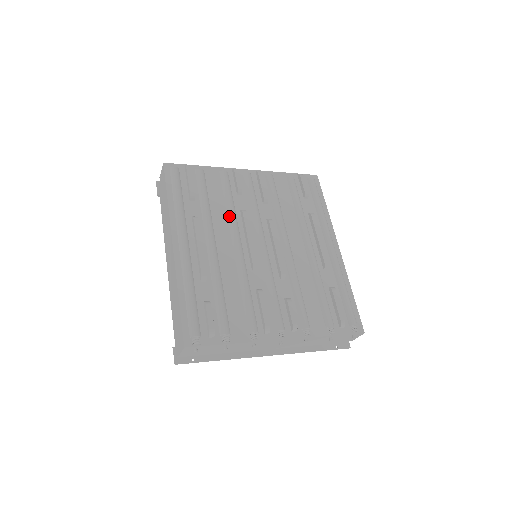
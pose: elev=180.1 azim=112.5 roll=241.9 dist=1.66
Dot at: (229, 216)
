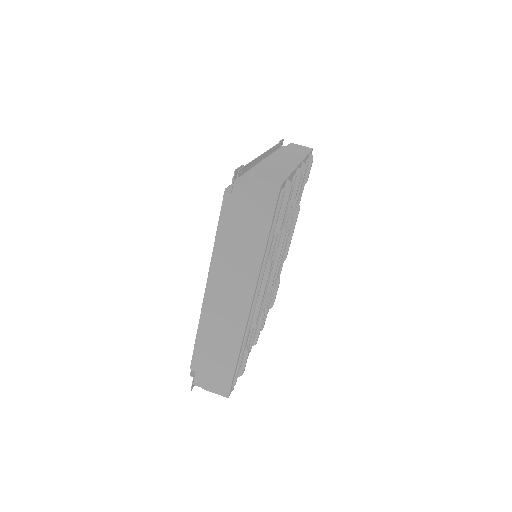
Dot at: (279, 240)
